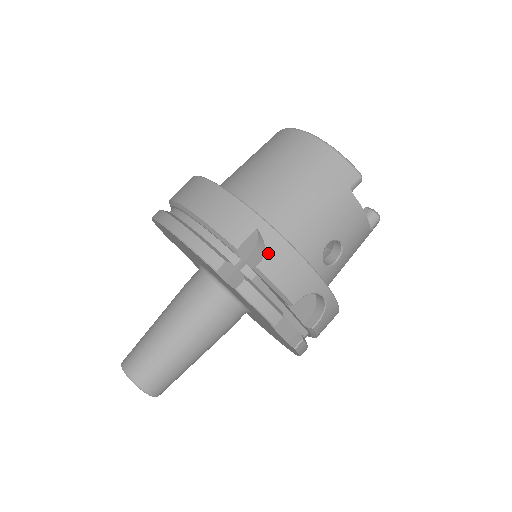
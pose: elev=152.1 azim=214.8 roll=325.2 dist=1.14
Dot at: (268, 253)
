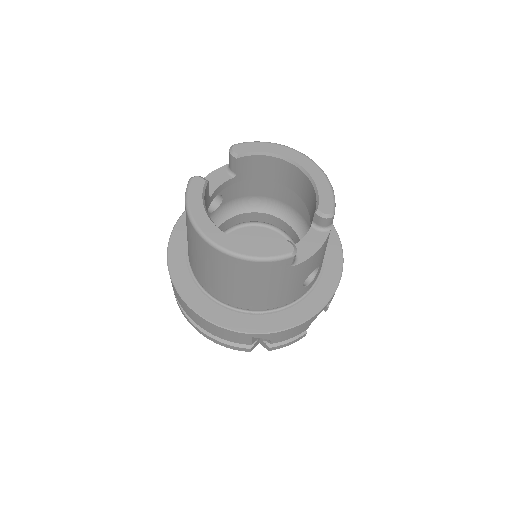
Dot at: (271, 339)
